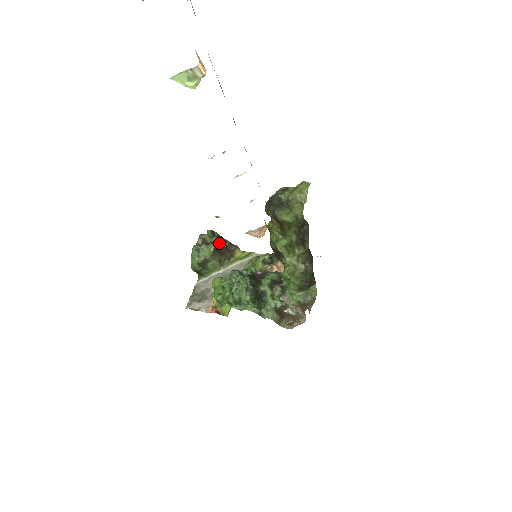
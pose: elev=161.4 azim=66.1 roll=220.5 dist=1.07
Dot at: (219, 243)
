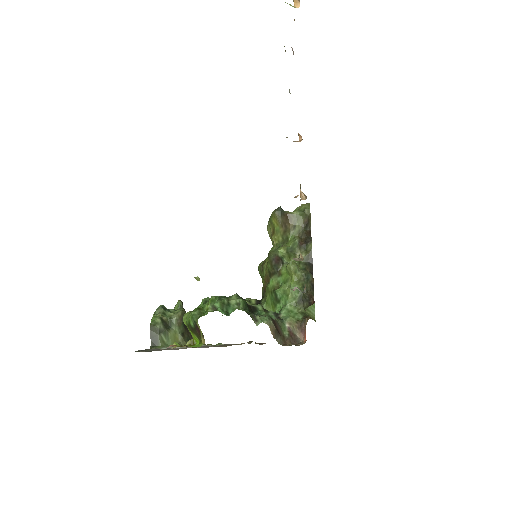
Dot at: occluded
